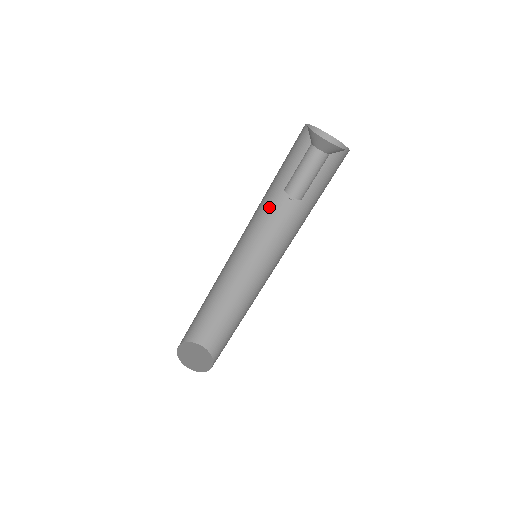
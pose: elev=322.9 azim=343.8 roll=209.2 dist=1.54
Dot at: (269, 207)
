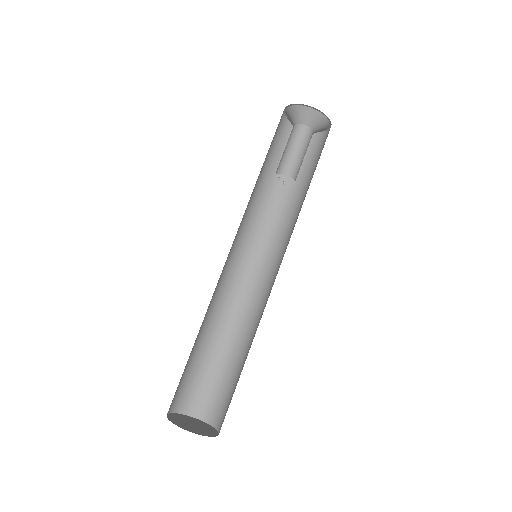
Dot at: occluded
